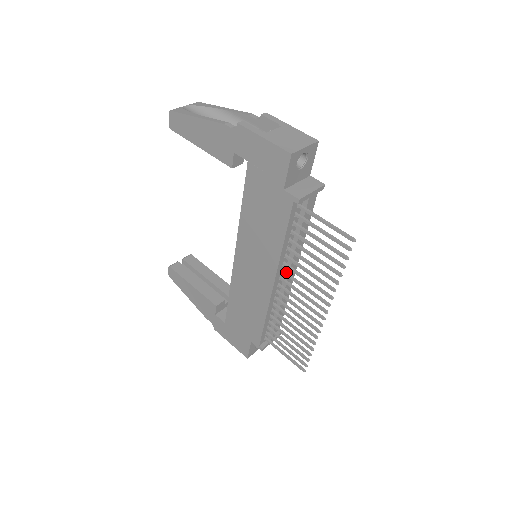
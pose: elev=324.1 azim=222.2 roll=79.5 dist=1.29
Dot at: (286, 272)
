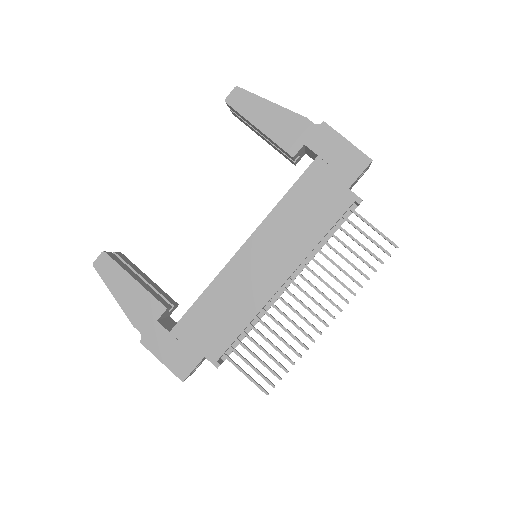
Dot at: occluded
